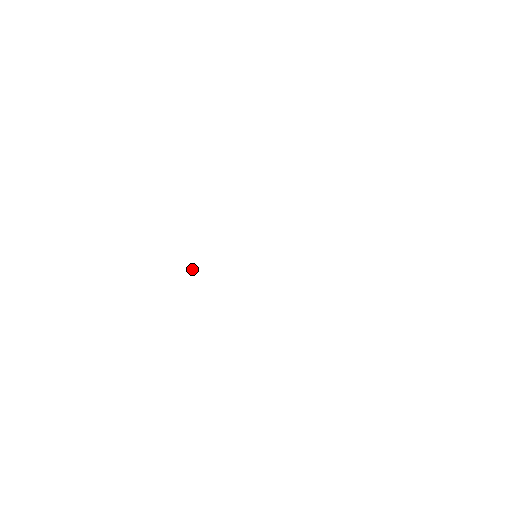
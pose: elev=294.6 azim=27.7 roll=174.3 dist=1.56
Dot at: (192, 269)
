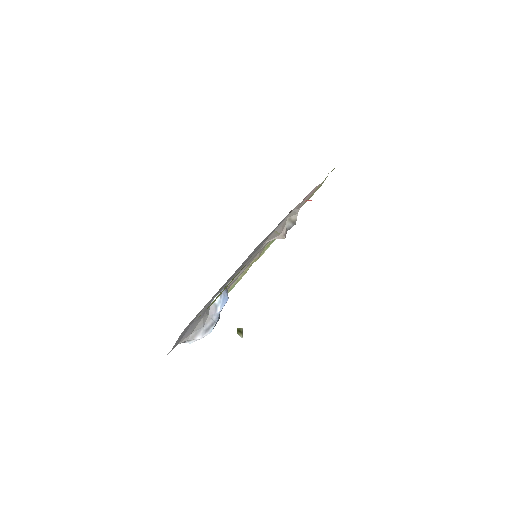
Dot at: (240, 330)
